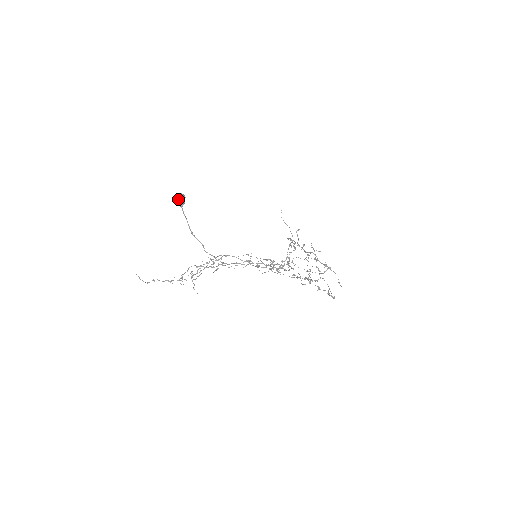
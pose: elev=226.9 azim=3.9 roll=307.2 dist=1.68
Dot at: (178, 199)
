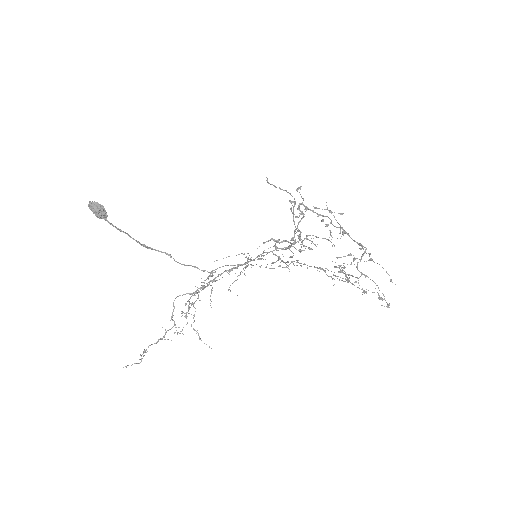
Dot at: (93, 213)
